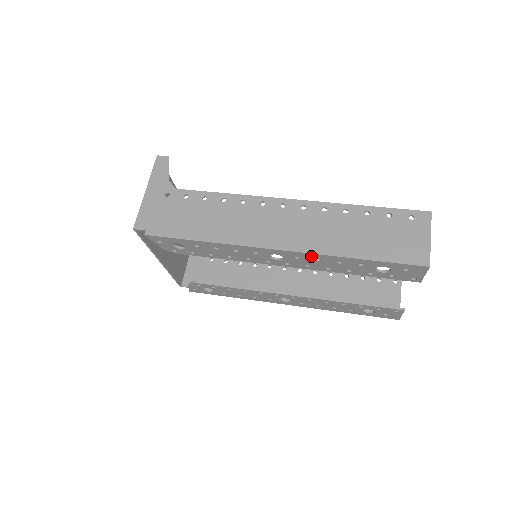
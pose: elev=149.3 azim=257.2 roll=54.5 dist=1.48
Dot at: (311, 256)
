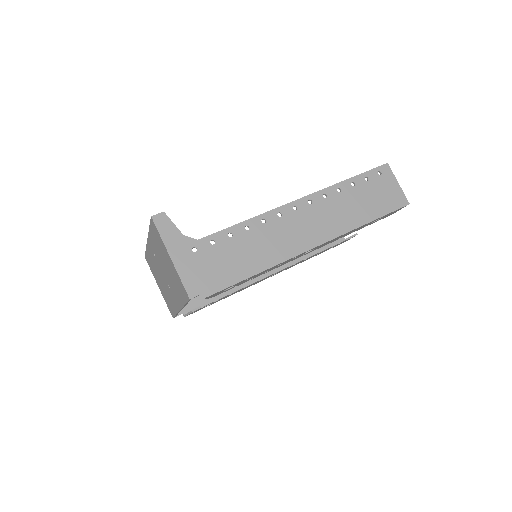
Dot at: (337, 237)
